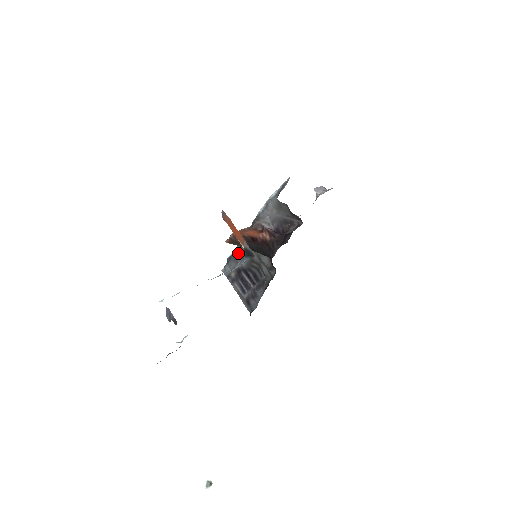
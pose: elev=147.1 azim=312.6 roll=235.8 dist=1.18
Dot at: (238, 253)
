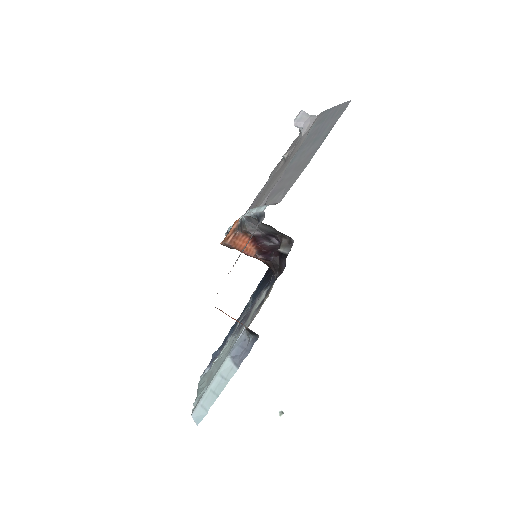
Dot at: occluded
